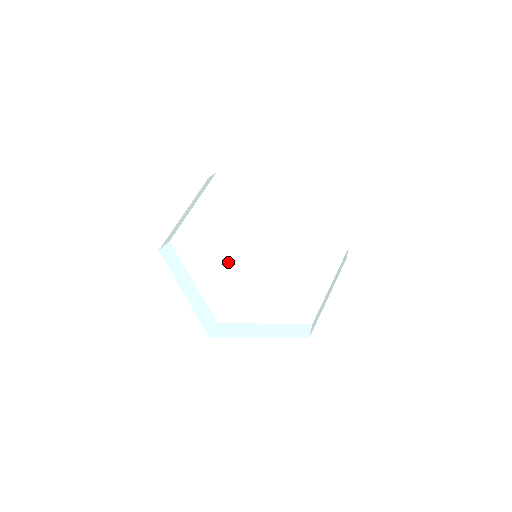
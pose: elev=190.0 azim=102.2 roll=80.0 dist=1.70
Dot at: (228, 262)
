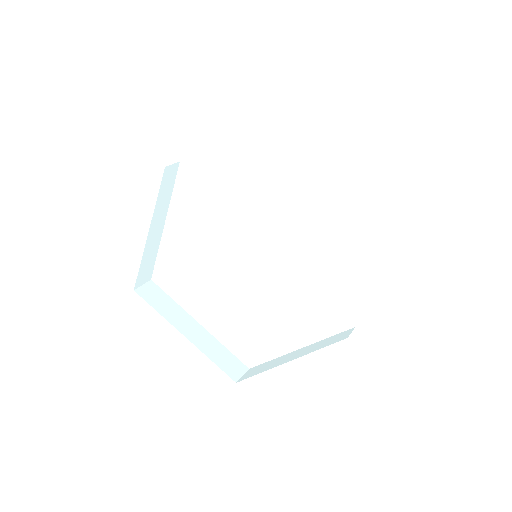
Dot at: (235, 283)
